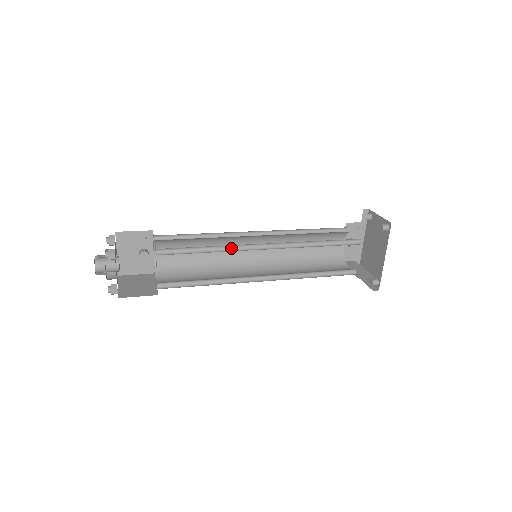
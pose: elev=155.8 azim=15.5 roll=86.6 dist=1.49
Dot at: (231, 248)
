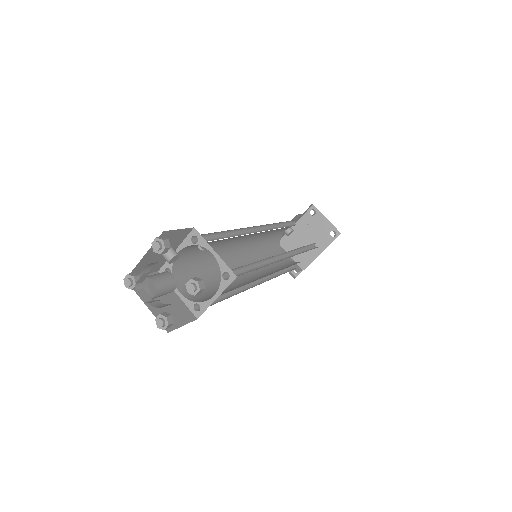
Dot at: (264, 260)
